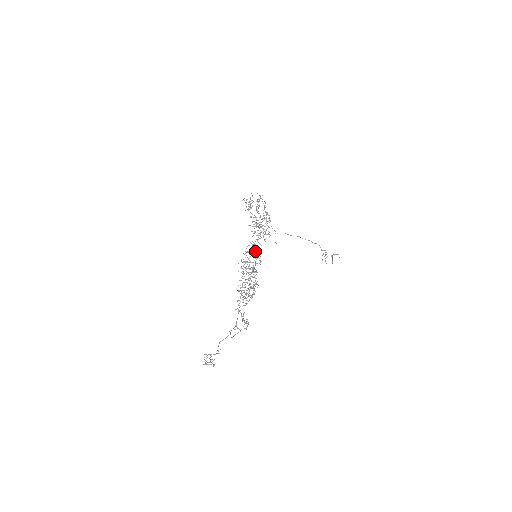
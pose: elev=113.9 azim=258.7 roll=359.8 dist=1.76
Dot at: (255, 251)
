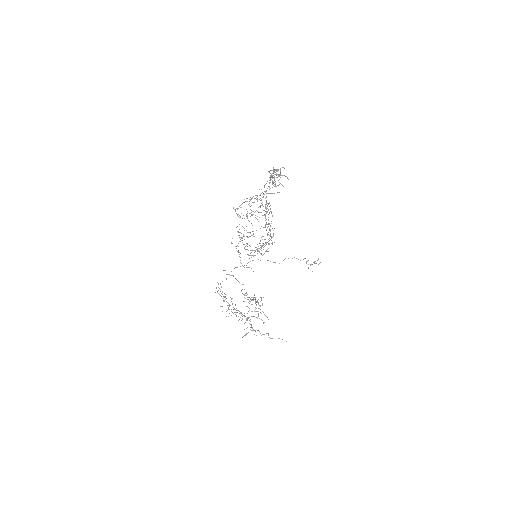
Dot at: occluded
